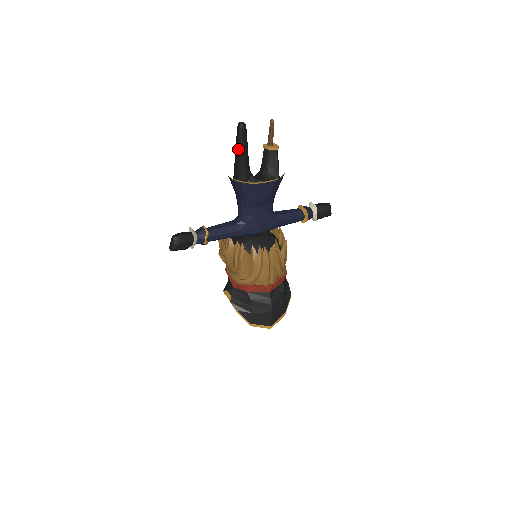
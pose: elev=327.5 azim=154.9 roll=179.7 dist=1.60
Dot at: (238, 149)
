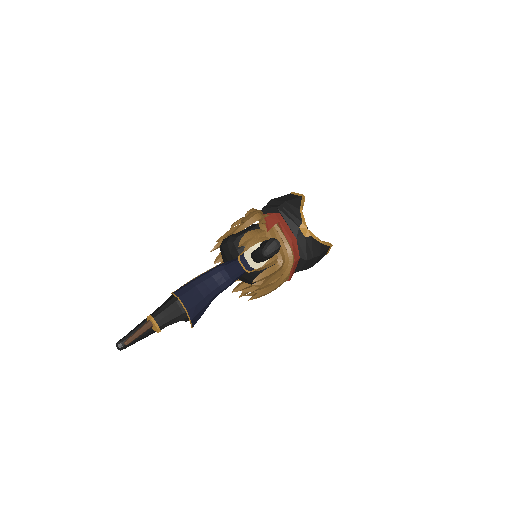
Dot at: occluded
